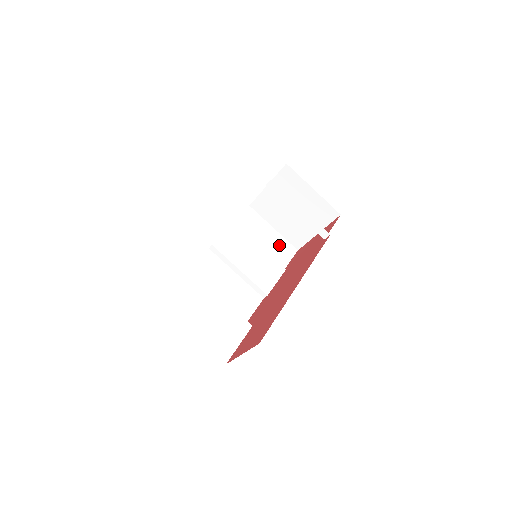
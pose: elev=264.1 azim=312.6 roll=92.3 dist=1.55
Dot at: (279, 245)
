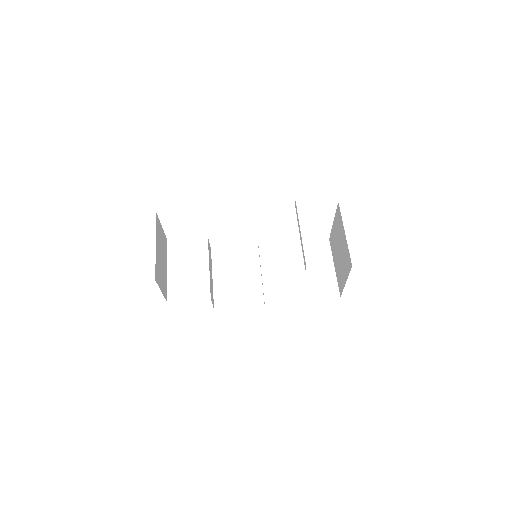
Dot at: (325, 281)
